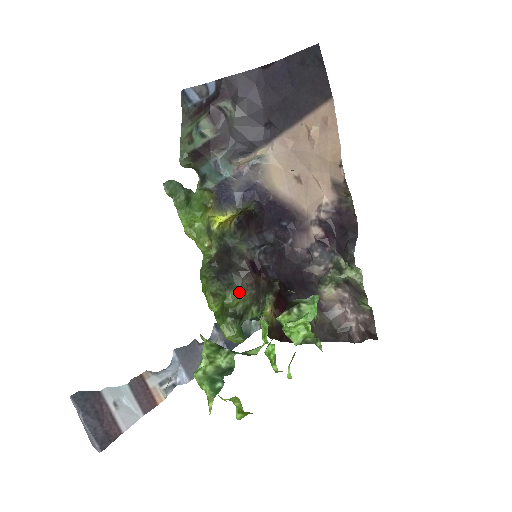
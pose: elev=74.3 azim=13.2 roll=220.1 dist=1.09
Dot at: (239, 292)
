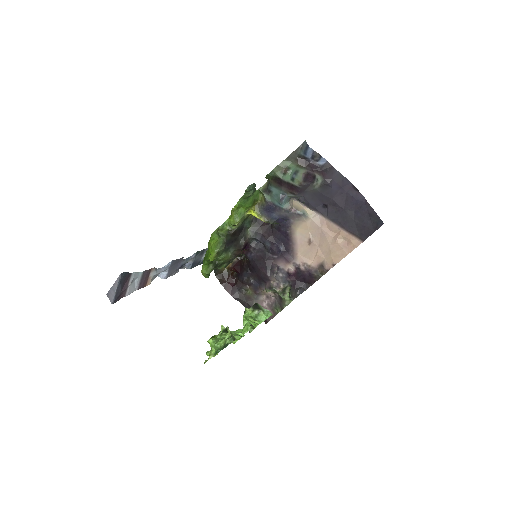
Dot at: (228, 256)
